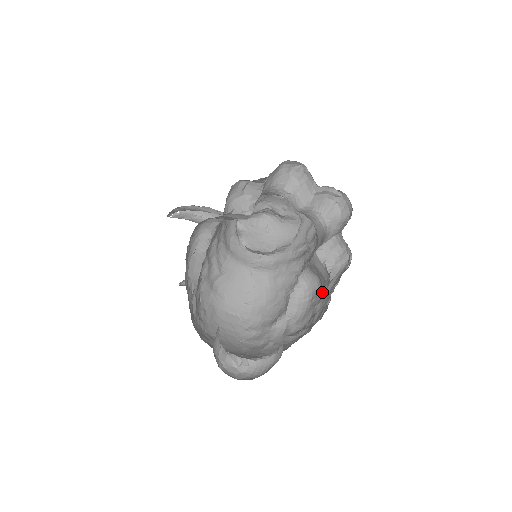
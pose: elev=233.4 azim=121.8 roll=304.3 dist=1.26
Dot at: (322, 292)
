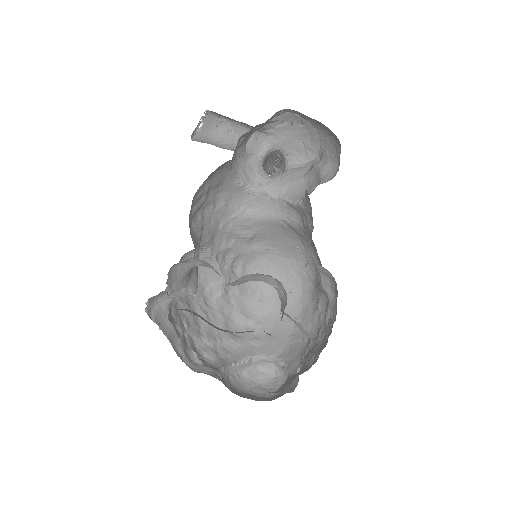
Dot at: occluded
